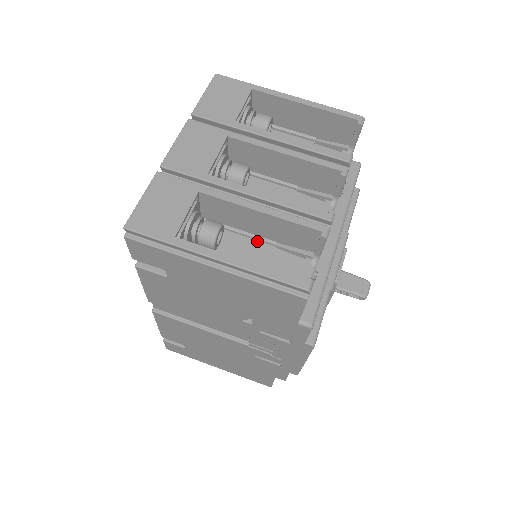
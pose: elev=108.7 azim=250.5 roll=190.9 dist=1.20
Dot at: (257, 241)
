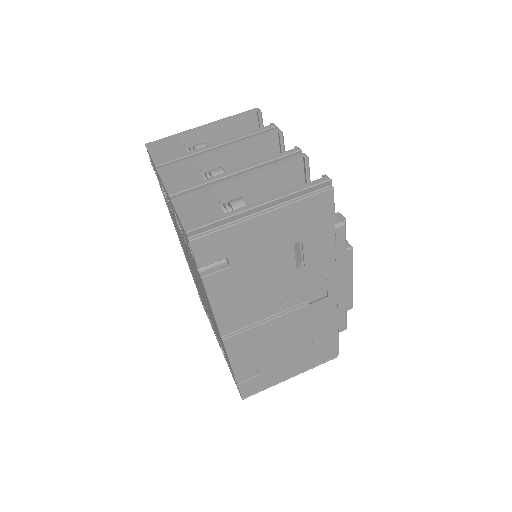
Dot at: occluded
